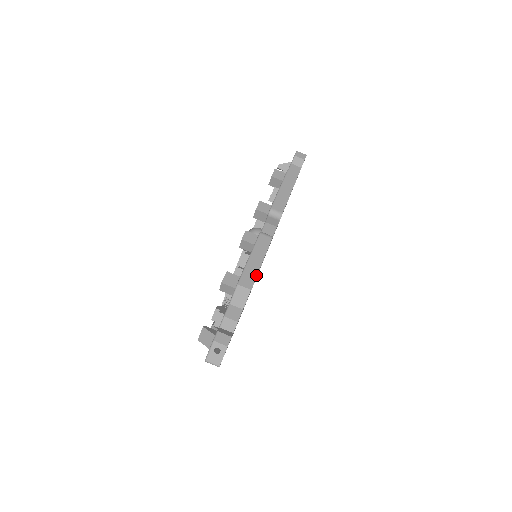
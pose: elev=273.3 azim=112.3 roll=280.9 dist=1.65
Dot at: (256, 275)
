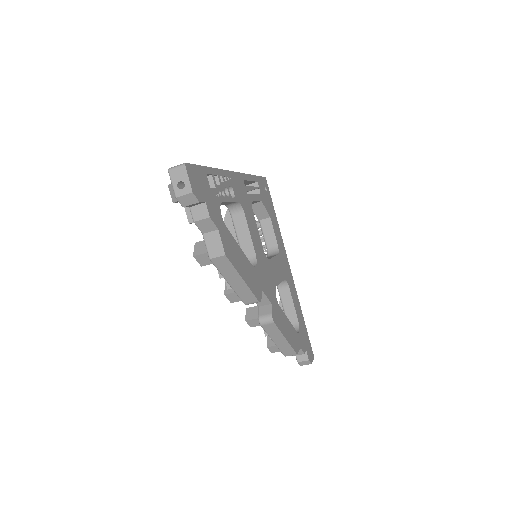
Dot at: (291, 347)
